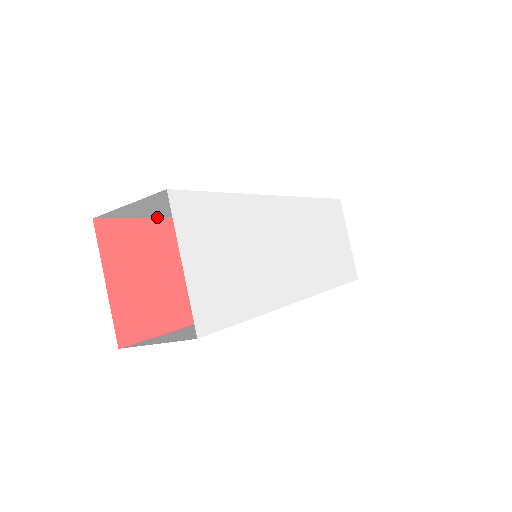
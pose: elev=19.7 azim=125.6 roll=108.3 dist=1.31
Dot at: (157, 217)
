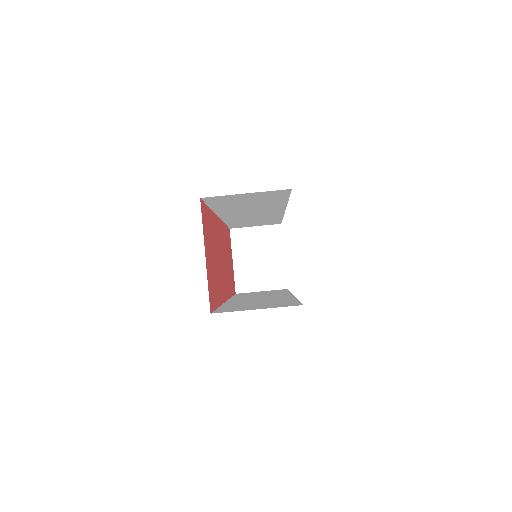
Dot at: (210, 208)
